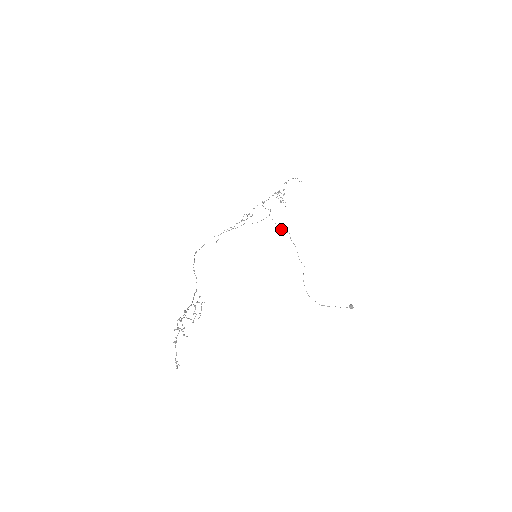
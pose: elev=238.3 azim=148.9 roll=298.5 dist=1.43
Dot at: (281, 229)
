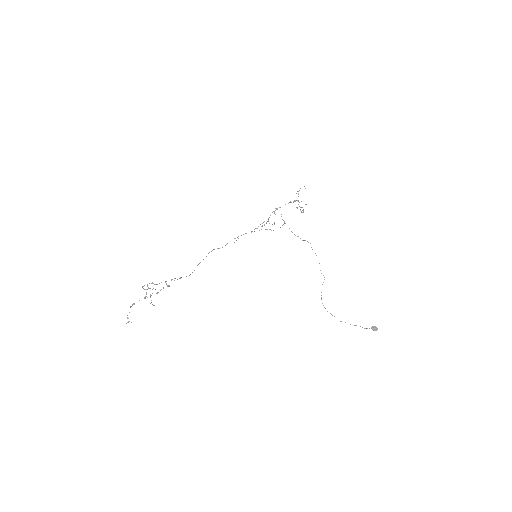
Dot at: (300, 238)
